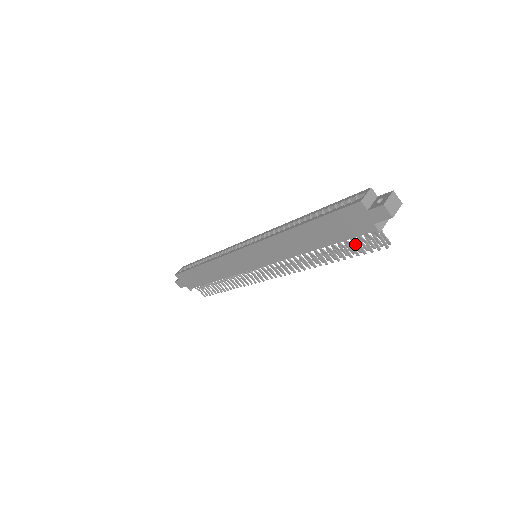
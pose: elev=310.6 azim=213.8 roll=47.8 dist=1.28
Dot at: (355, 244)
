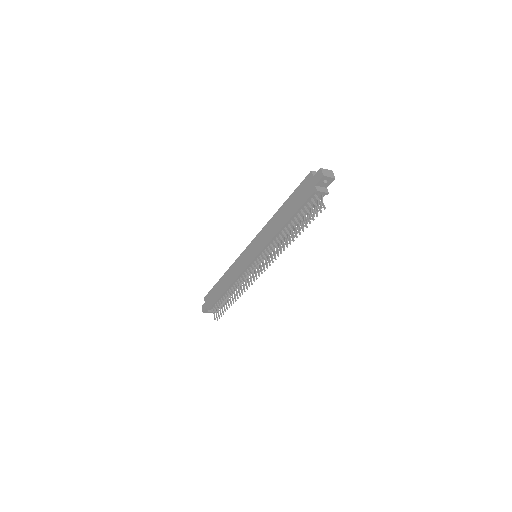
Dot at: (308, 217)
